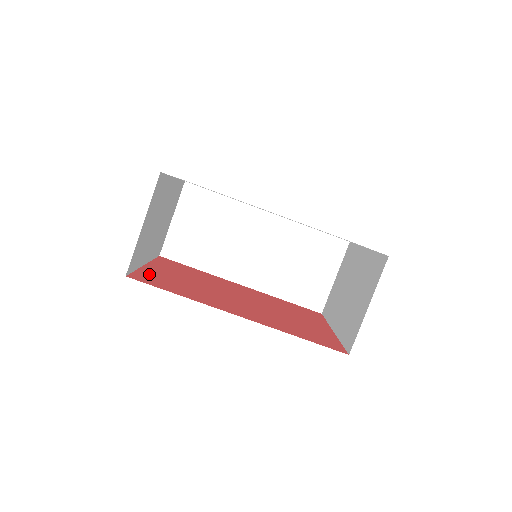
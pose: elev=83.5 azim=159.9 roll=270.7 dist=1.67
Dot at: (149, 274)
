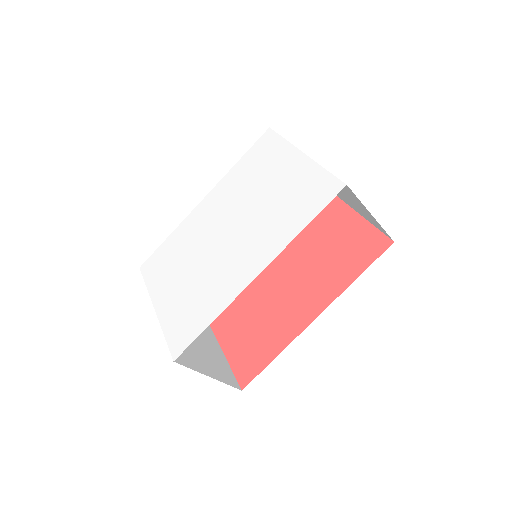
Dot at: (237, 356)
